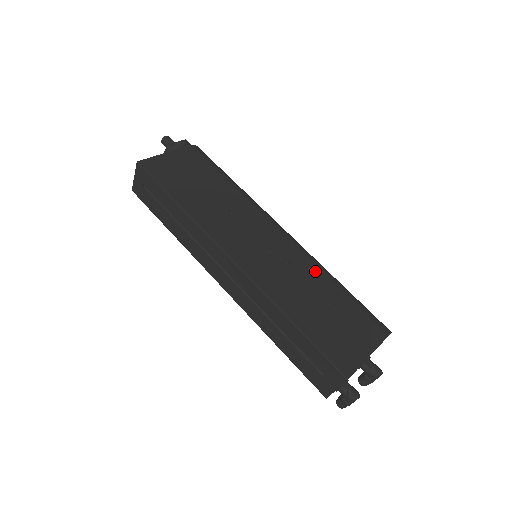
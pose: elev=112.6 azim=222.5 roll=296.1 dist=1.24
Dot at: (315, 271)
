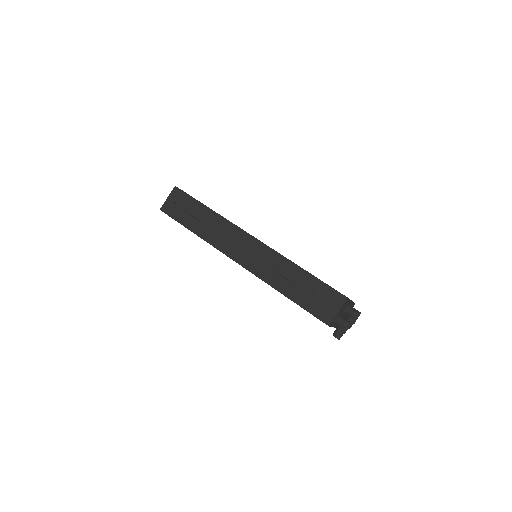
Dot at: occluded
